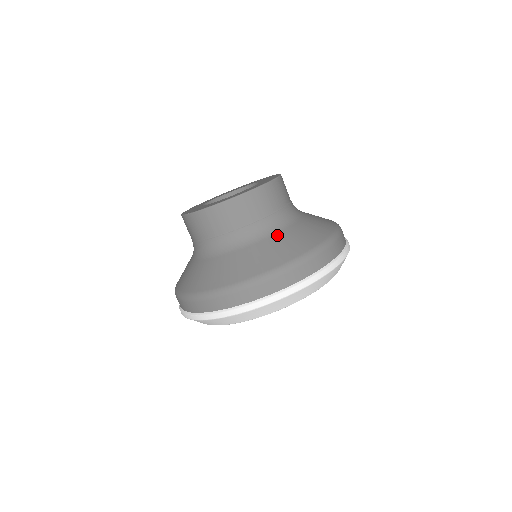
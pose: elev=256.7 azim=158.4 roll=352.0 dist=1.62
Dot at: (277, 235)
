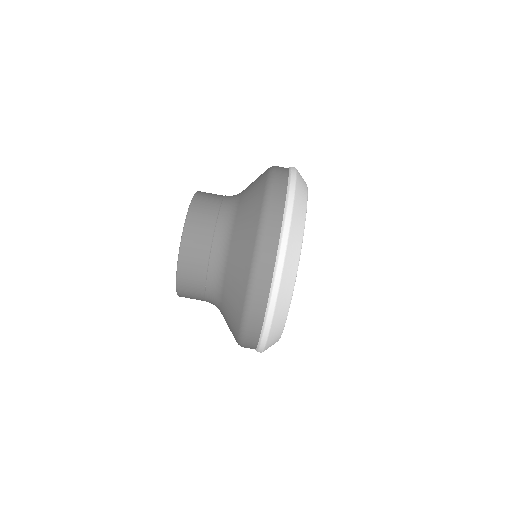
Dot at: (226, 275)
